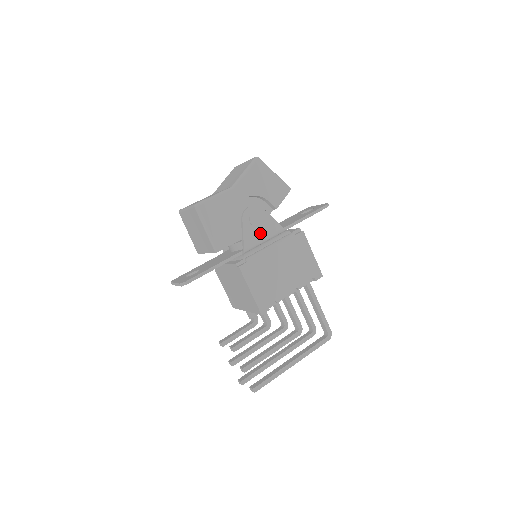
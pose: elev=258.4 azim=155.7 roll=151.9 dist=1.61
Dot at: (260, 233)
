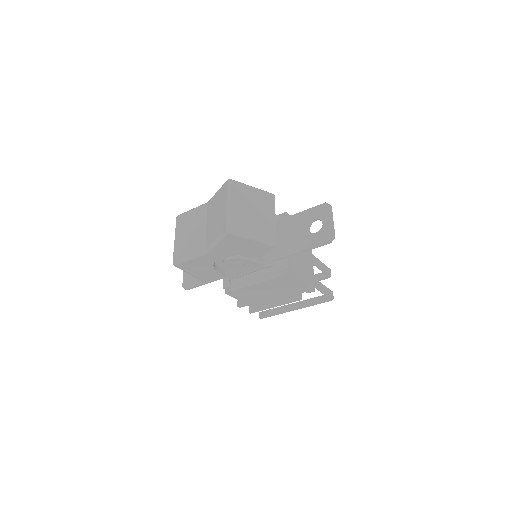
Dot at: (245, 271)
